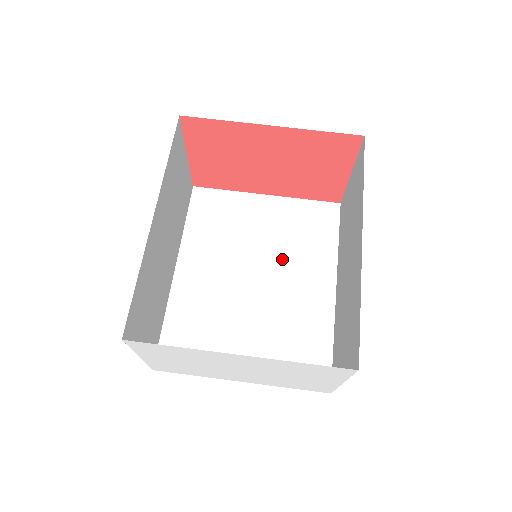
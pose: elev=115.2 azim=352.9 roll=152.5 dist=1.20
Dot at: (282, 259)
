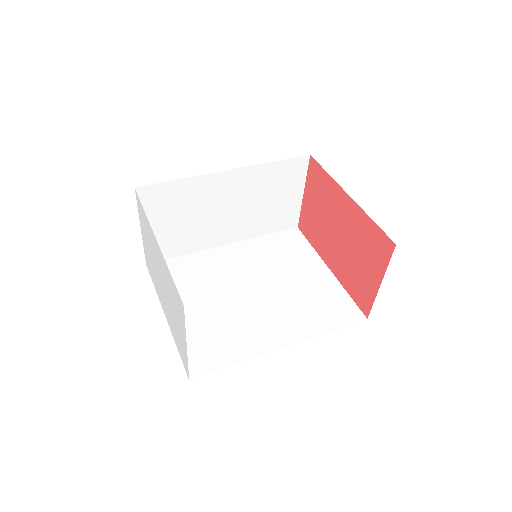
Dot at: (283, 300)
